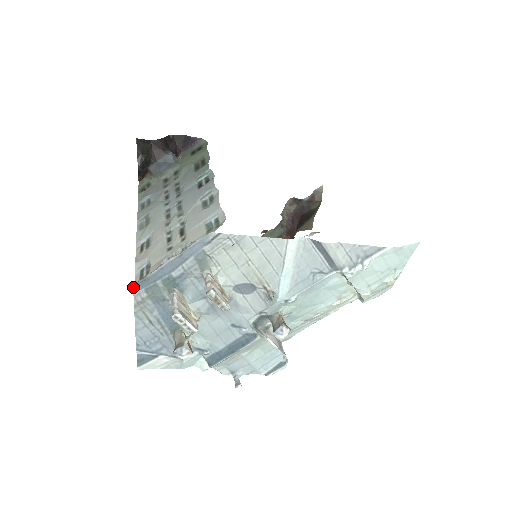
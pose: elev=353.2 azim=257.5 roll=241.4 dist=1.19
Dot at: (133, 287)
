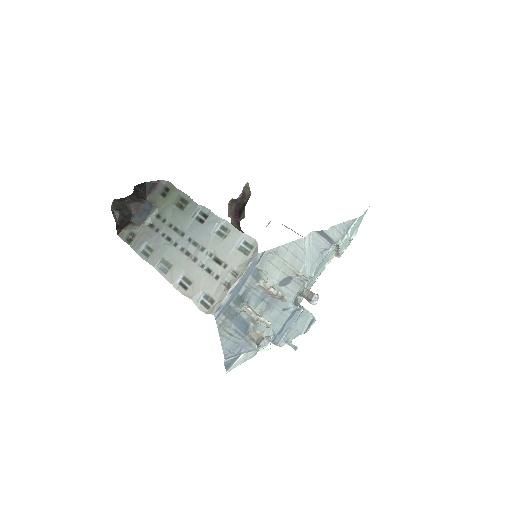
Dot at: (214, 316)
